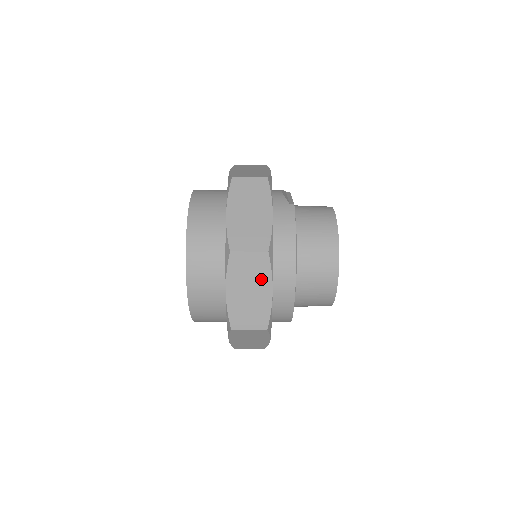
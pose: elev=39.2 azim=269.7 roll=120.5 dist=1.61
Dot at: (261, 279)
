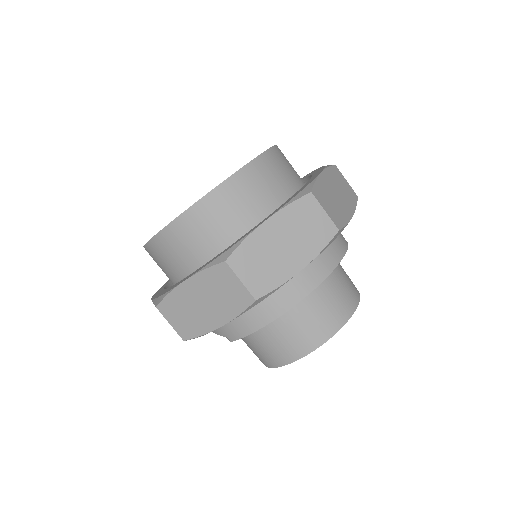
Dot at: (307, 246)
